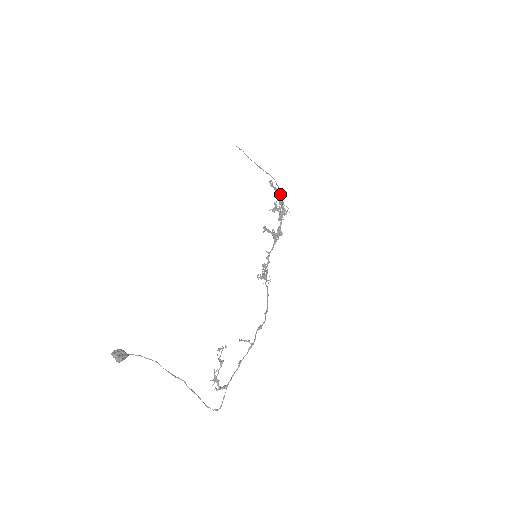
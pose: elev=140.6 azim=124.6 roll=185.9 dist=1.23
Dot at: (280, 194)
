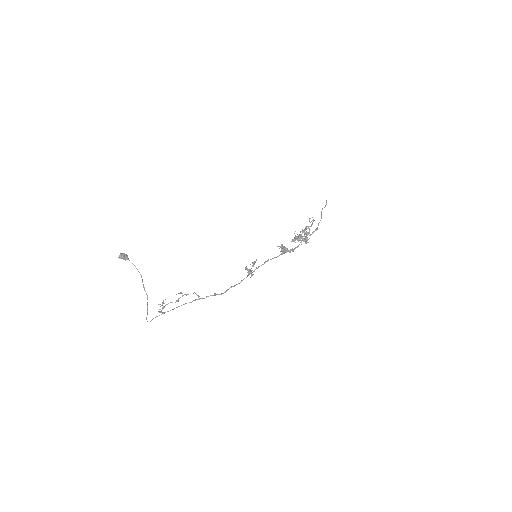
Dot at: (315, 230)
